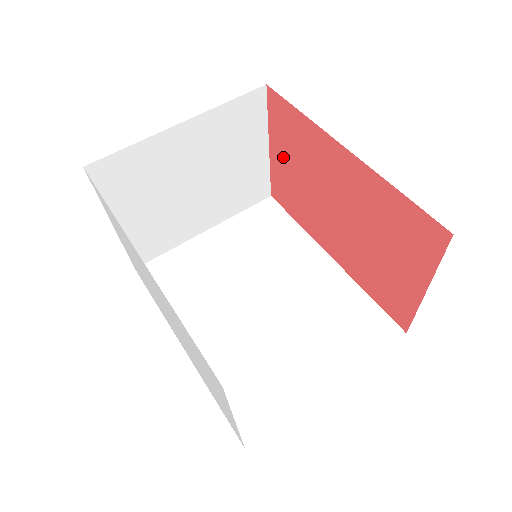
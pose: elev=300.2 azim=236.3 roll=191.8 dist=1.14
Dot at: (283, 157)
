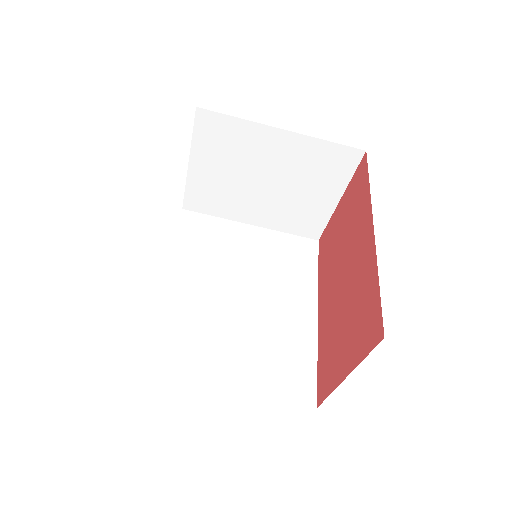
Dot at: (342, 213)
